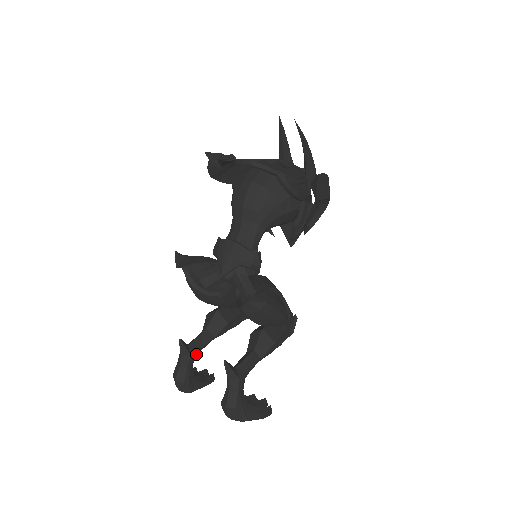
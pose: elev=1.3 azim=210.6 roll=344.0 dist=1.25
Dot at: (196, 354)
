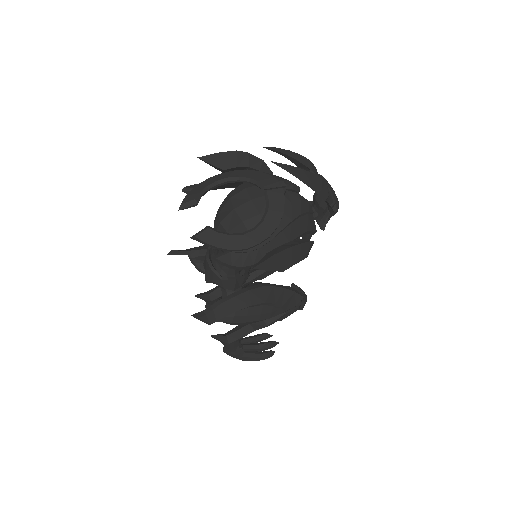
Dot at: (219, 297)
